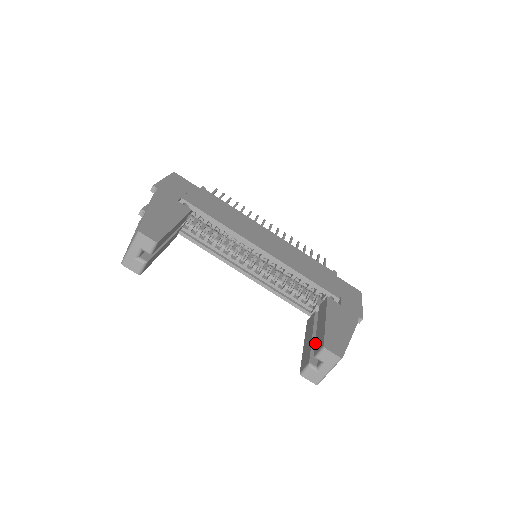
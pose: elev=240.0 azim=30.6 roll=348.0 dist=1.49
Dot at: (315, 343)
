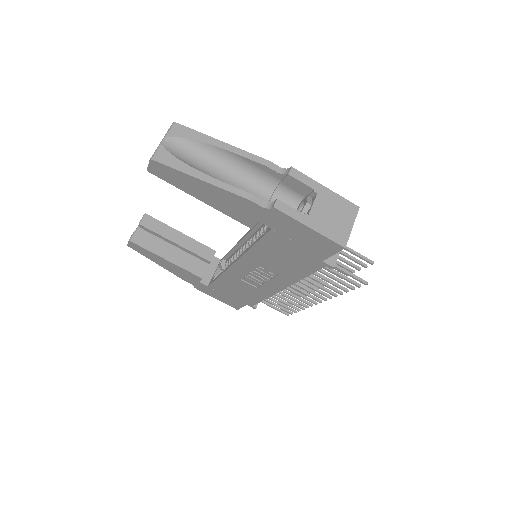
Dot at: occluded
